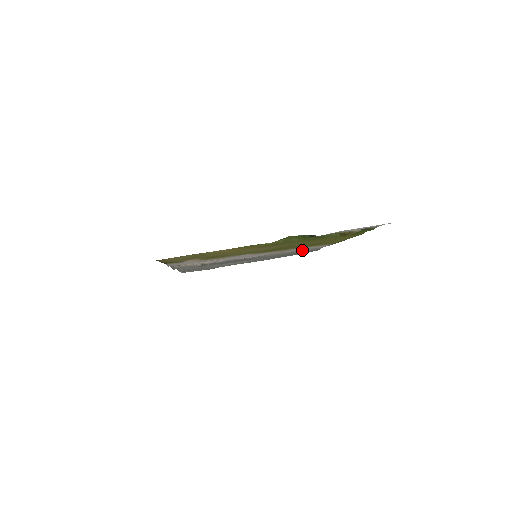
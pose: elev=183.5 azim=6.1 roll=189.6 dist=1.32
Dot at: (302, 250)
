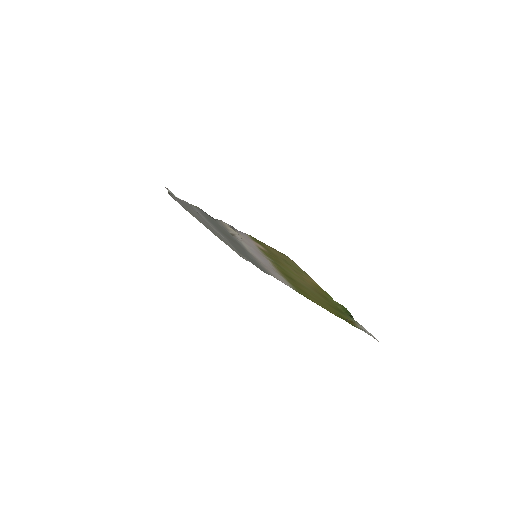
Dot at: occluded
